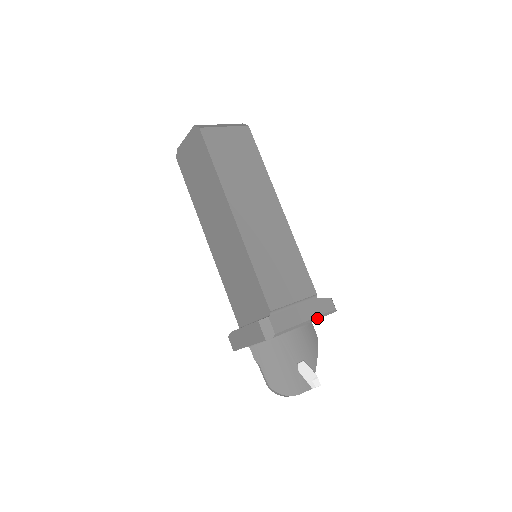
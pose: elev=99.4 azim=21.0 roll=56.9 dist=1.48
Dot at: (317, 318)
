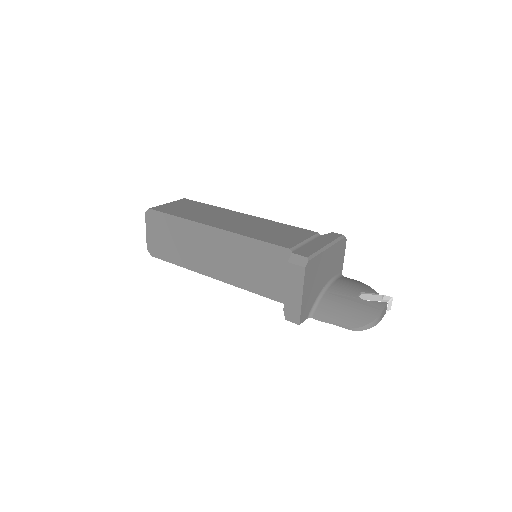
Dot at: (333, 243)
